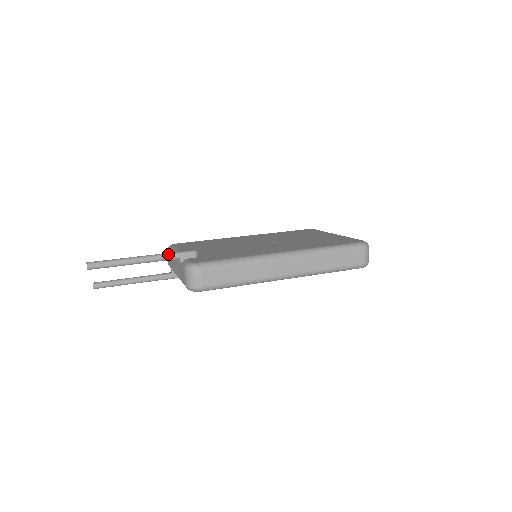
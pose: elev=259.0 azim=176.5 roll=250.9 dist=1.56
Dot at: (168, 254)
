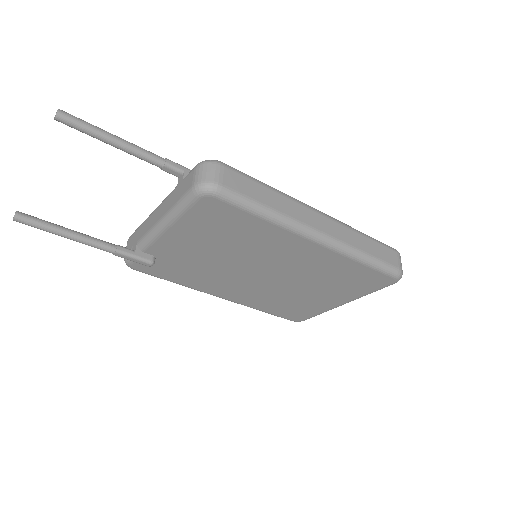
Dot at: (170, 160)
